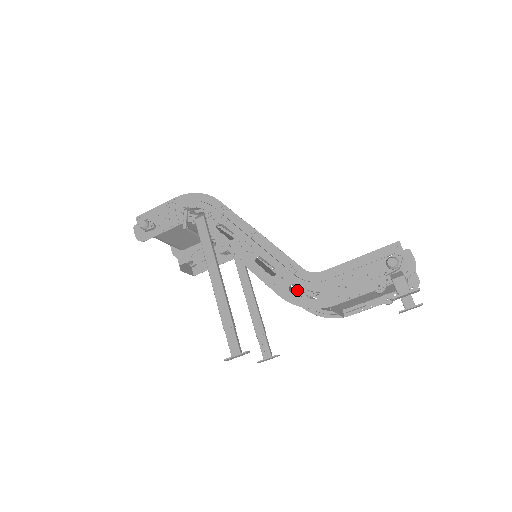
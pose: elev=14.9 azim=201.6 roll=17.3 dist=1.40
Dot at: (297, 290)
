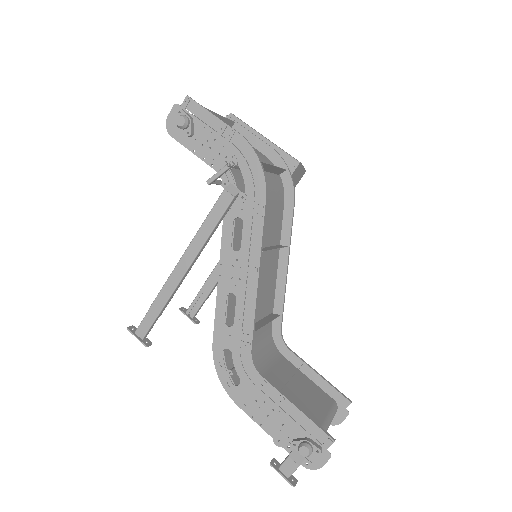
Dot at: occluded
